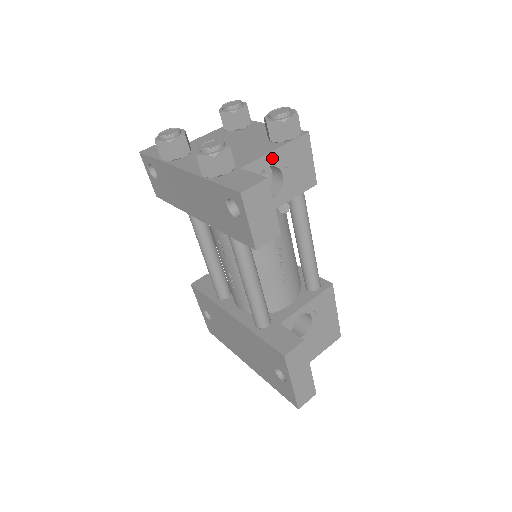
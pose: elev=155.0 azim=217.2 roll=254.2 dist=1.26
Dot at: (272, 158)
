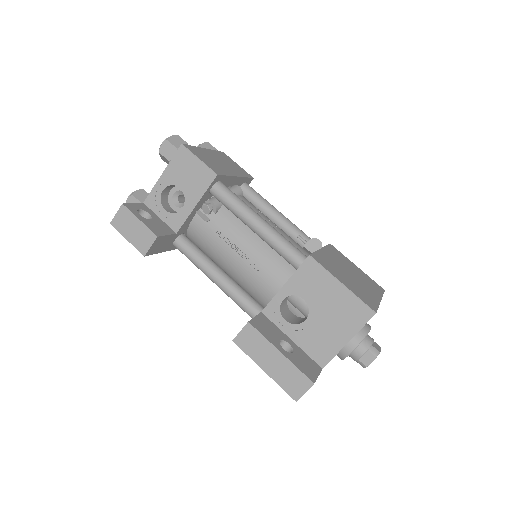
Dot at: (163, 182)
